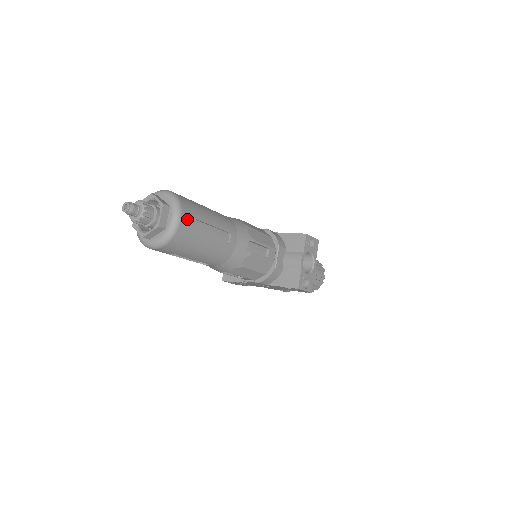
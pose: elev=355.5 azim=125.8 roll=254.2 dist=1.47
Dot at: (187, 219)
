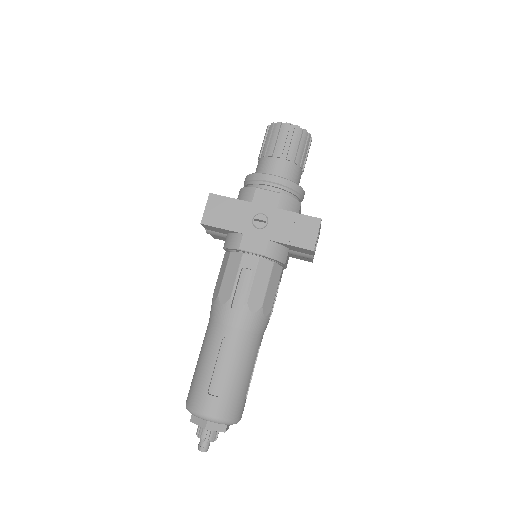
Dot at: (242, 411)
